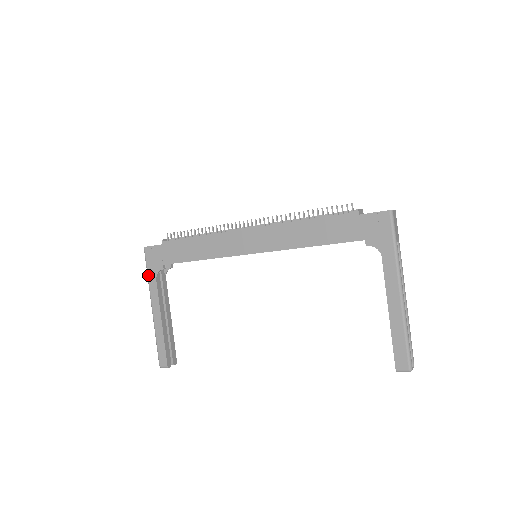
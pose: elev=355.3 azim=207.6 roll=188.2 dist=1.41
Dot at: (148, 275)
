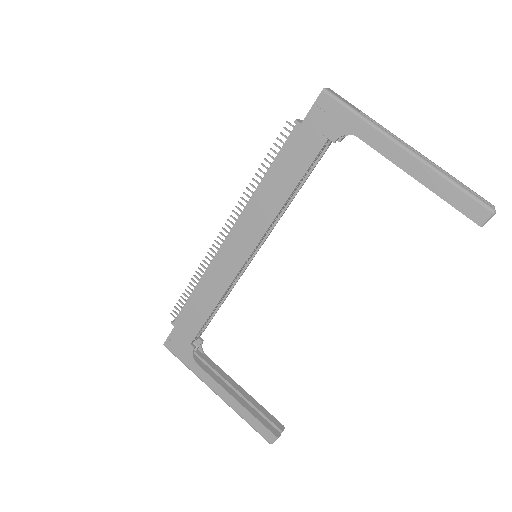
Dot at: (187, 366)
